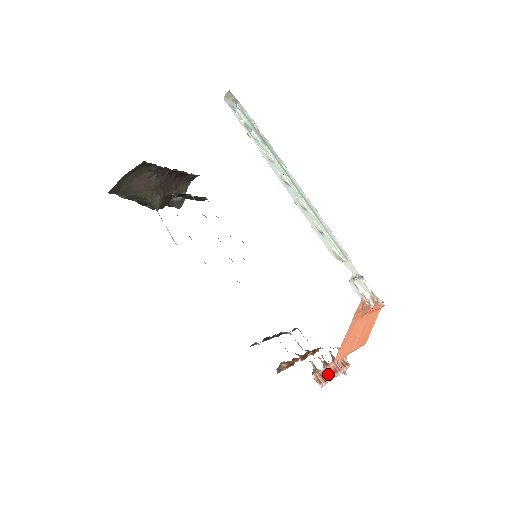
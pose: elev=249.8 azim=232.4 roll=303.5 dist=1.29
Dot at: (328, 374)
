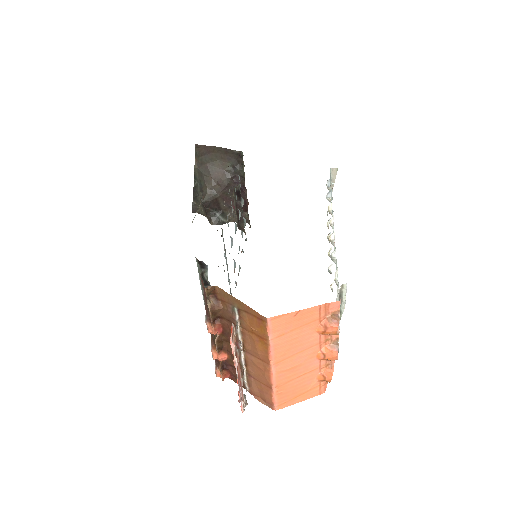
Dot at: (237, 357)
